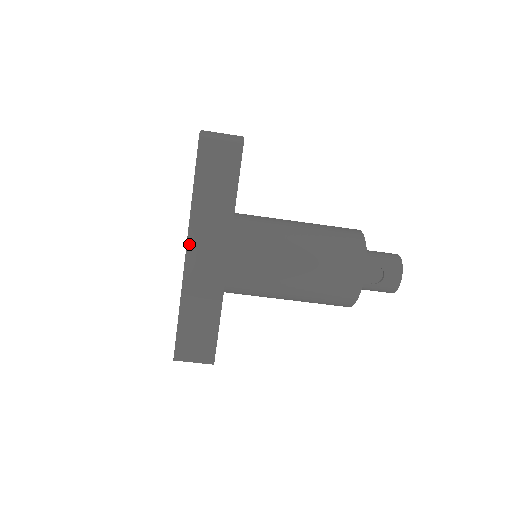
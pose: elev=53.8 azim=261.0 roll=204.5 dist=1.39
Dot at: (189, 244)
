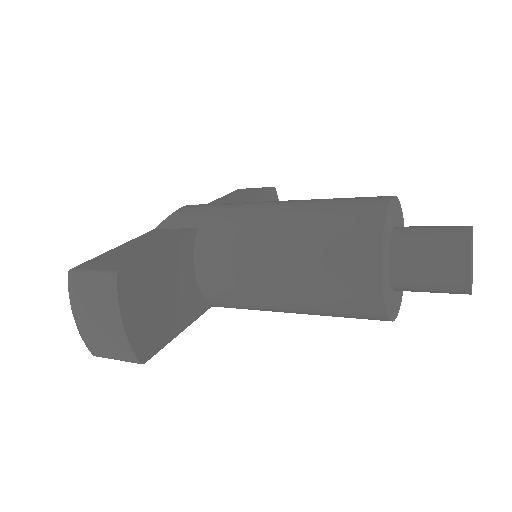
Dot at: occluded
